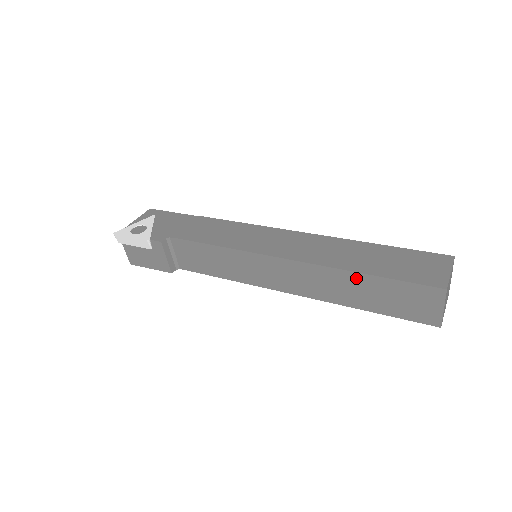
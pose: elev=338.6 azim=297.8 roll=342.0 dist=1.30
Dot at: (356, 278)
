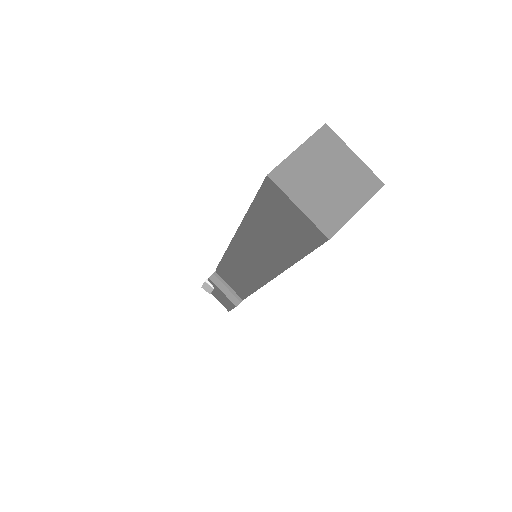
Dot at: (251, 225)
